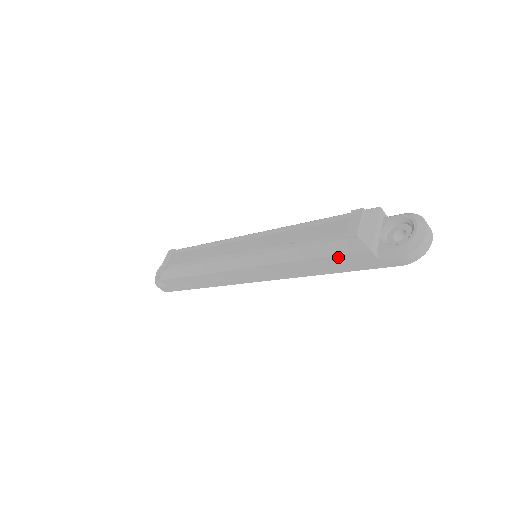
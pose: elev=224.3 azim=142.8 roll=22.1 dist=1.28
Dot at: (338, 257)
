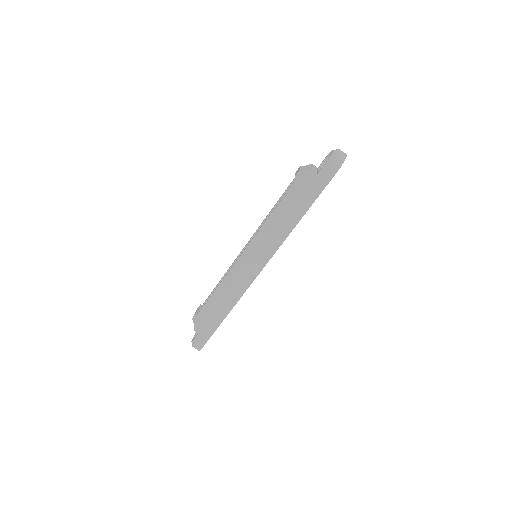
Dot at: (298, 194)
